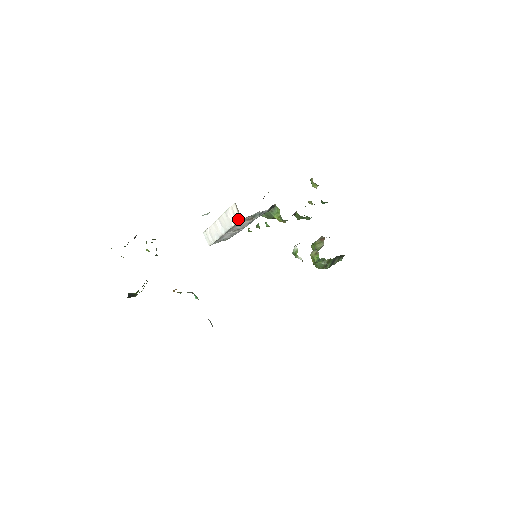
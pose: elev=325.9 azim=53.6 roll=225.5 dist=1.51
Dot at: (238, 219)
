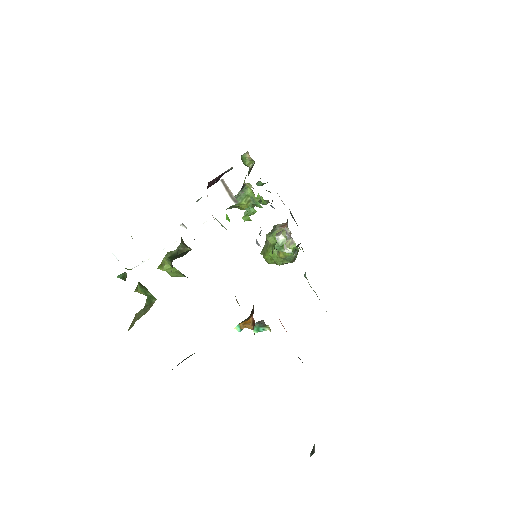
Dot at: (225, 206)
